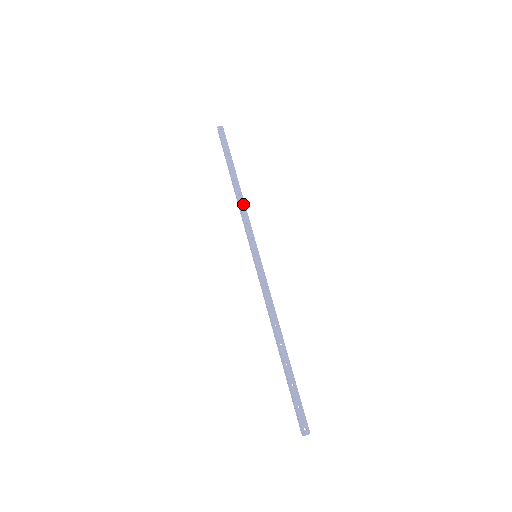
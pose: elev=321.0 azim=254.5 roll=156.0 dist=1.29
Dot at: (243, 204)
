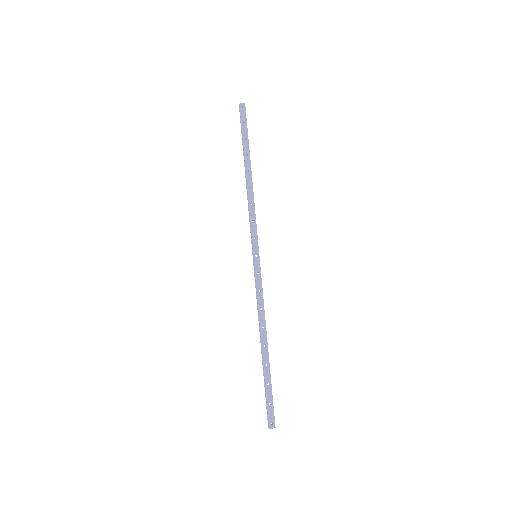
Dot at: (252, 199)
